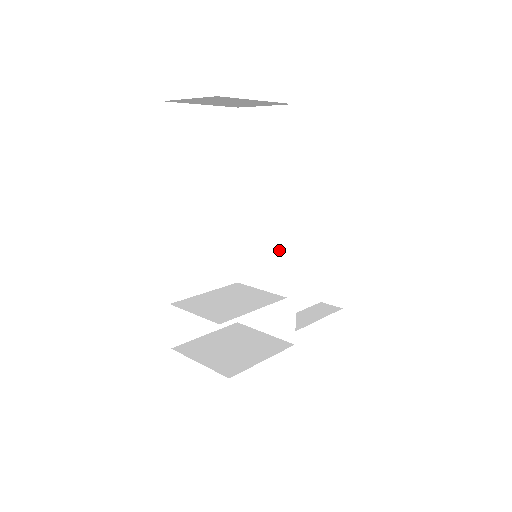
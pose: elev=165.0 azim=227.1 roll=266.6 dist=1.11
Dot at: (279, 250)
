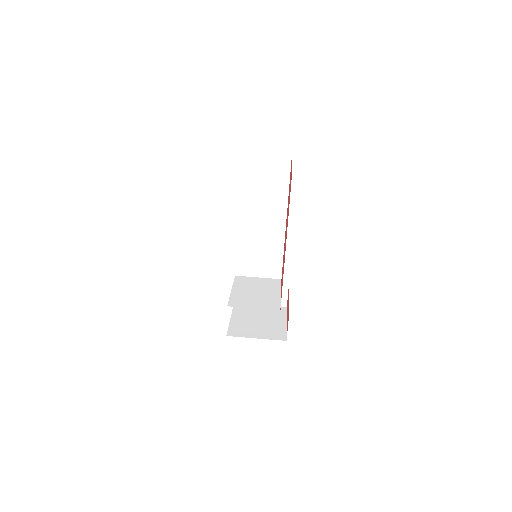
Dot at: (276, 250)
